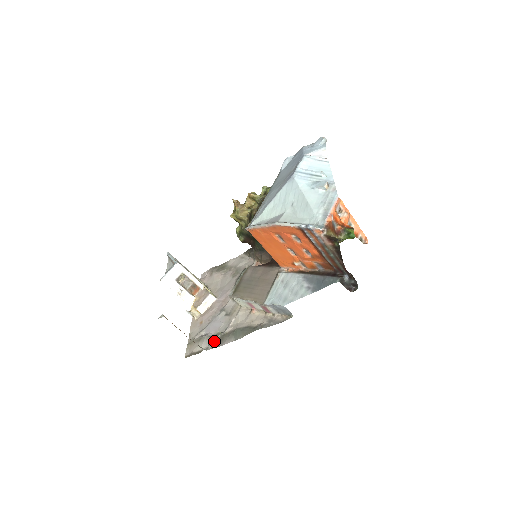
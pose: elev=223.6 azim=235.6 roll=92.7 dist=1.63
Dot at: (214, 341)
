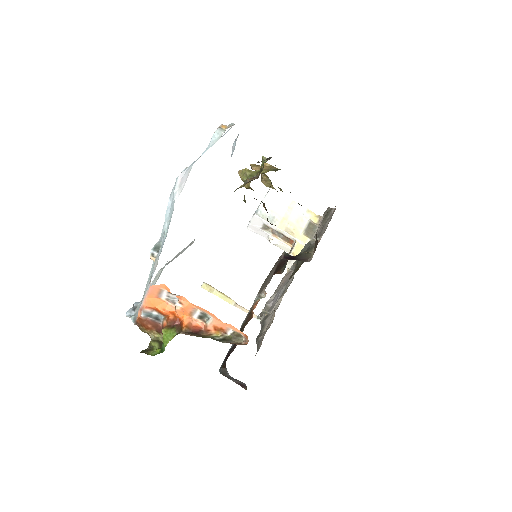
Dot at: (265, 316)
